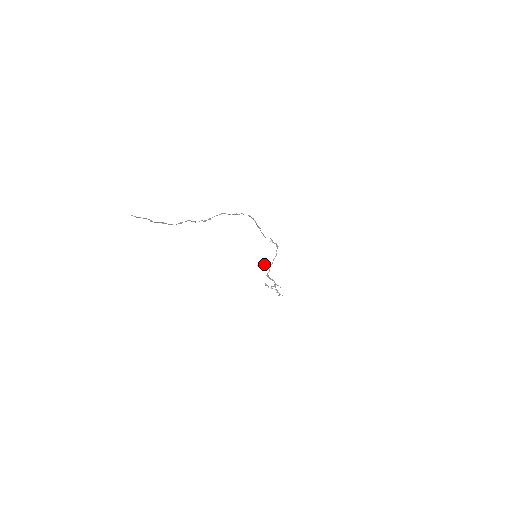
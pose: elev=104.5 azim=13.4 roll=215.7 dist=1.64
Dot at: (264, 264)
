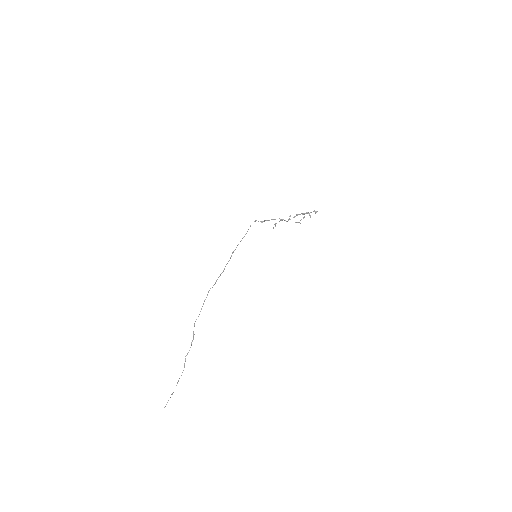
Dot at: occluded
